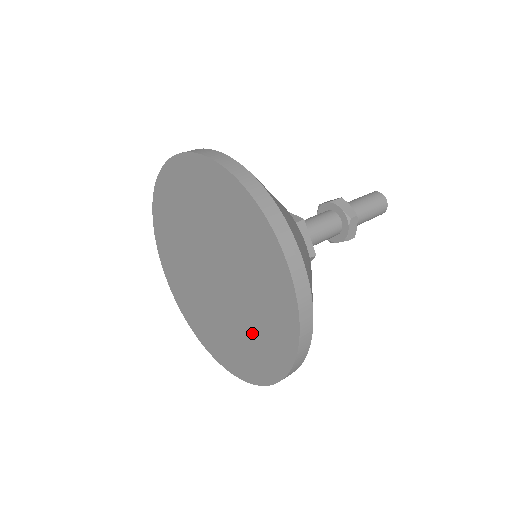
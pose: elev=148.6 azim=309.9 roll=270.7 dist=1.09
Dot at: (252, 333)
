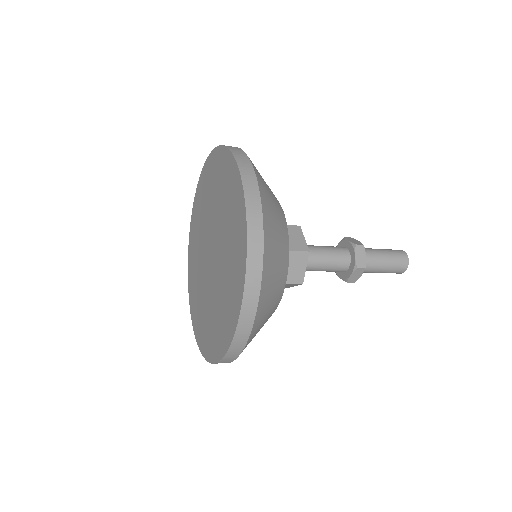
Dot at: (211, 316)
